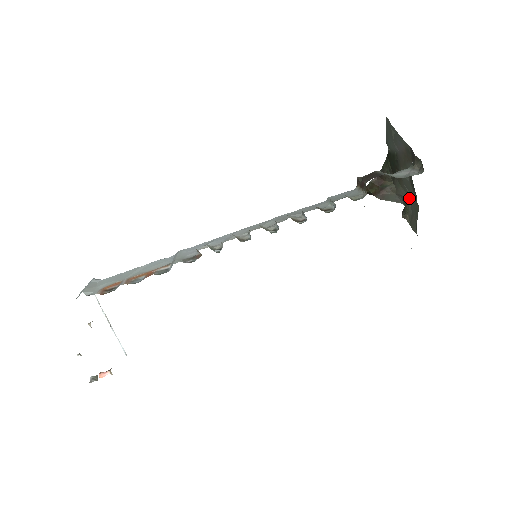
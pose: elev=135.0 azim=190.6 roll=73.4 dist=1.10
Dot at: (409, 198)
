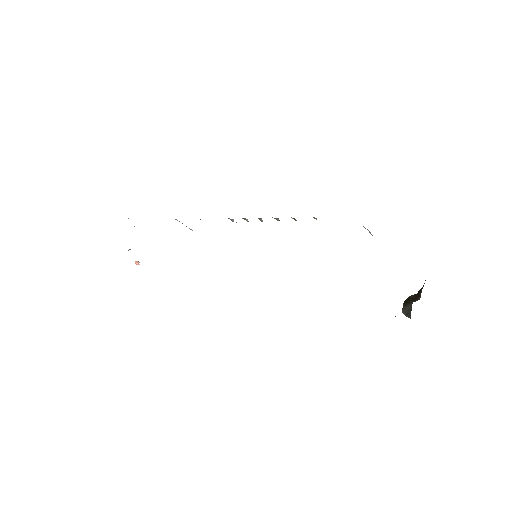
Dot at: occluded
